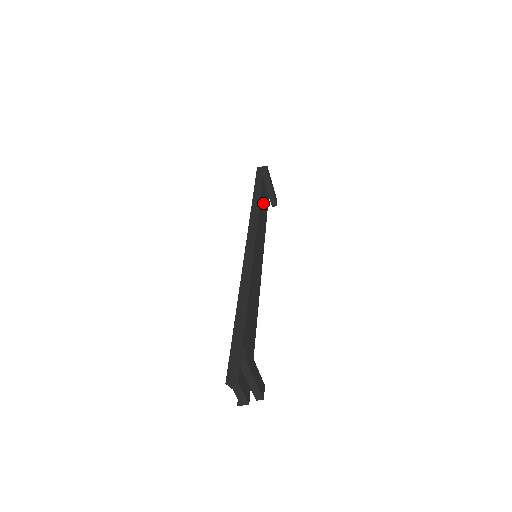
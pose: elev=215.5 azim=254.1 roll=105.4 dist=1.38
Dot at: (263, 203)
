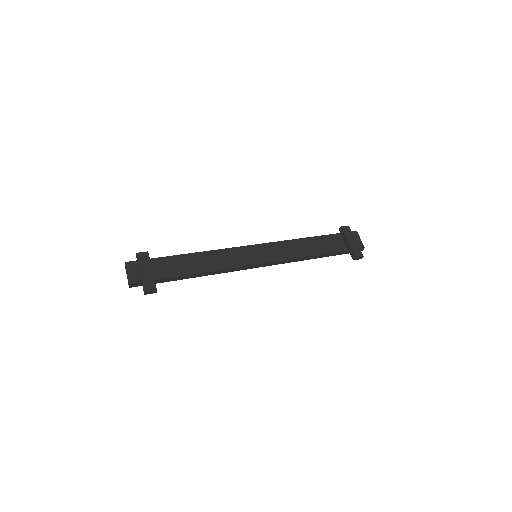
Dot at: (318, 244)
